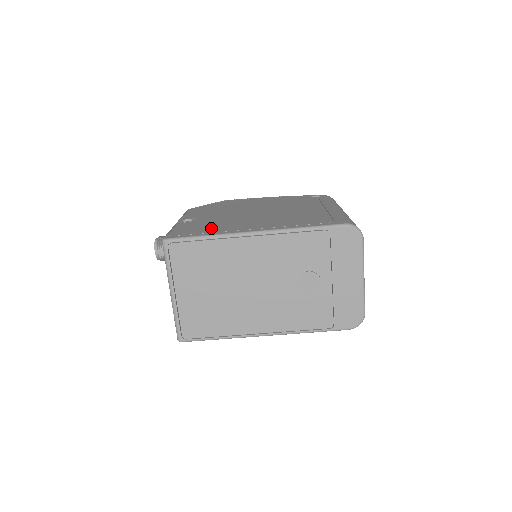
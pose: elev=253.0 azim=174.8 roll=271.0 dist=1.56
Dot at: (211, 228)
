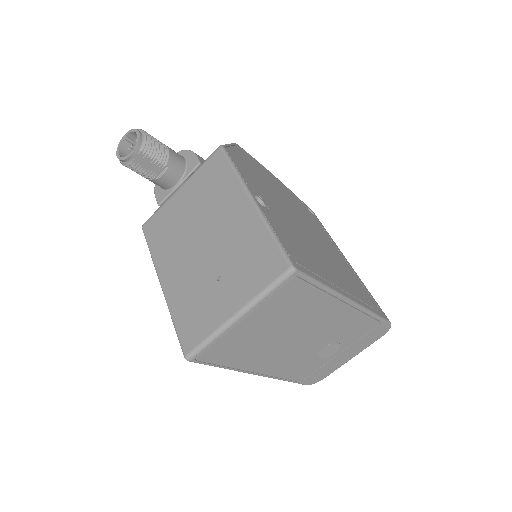
Dot at: (310, 259)
